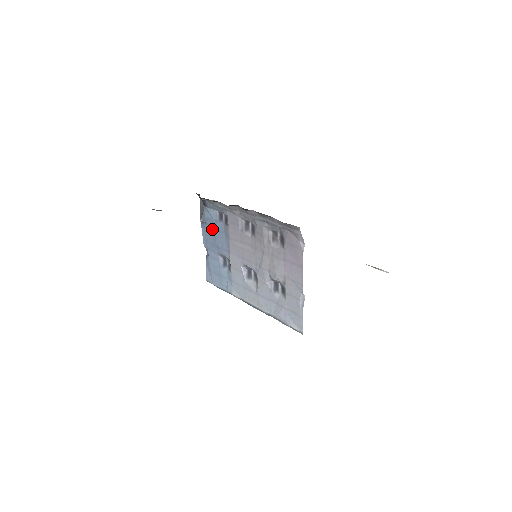
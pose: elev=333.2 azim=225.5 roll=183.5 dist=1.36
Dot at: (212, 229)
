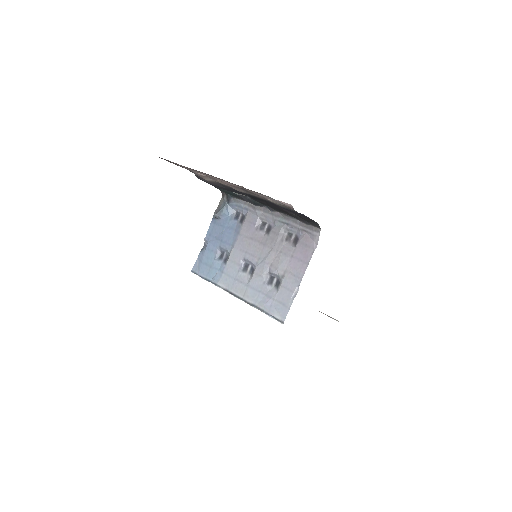
Dot at: (223, 225)
